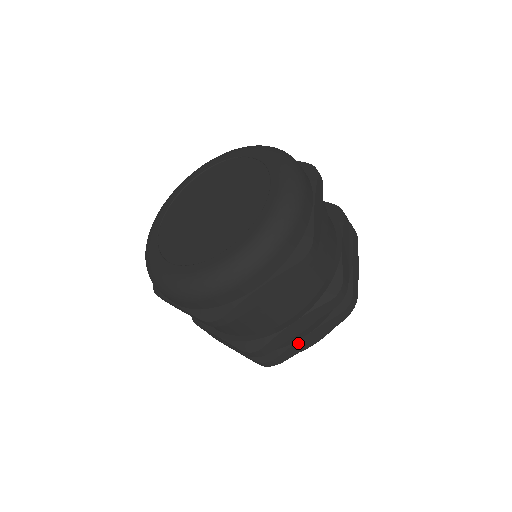
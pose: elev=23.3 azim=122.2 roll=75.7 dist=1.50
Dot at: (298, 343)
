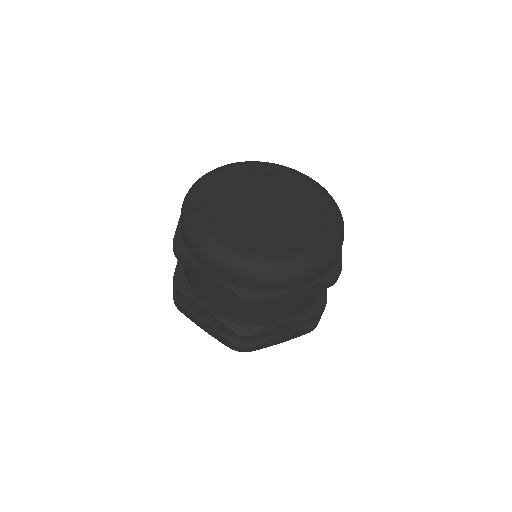
Dot at: (273, 340)
